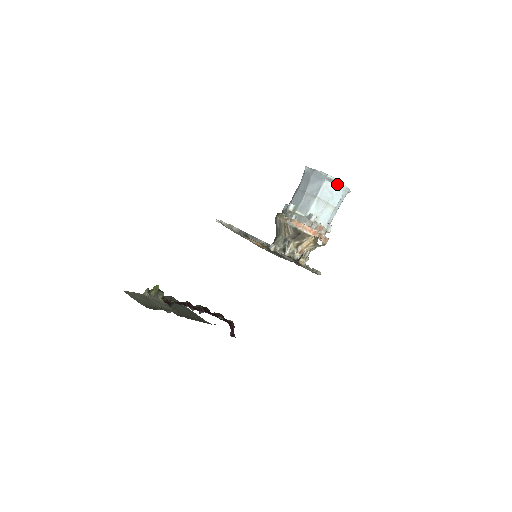
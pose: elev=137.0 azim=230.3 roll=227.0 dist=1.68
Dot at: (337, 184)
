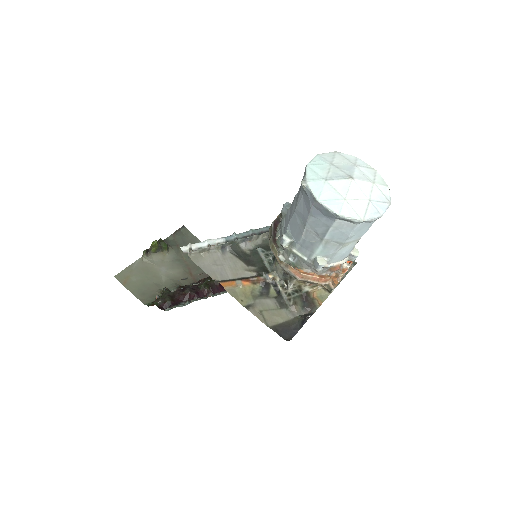
Dot at: (358, 223)
